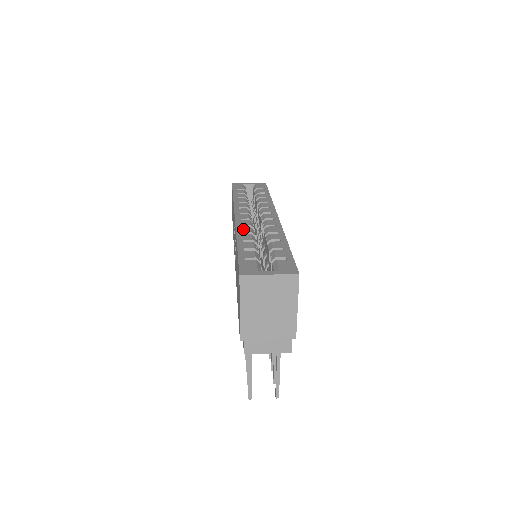
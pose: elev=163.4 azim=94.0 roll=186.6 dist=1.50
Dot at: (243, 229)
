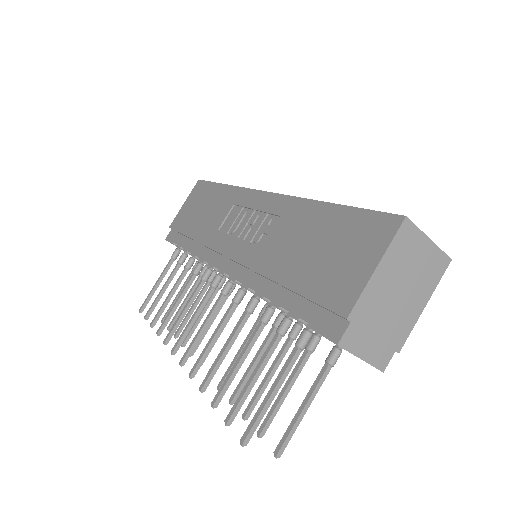
Dot at: occluded
